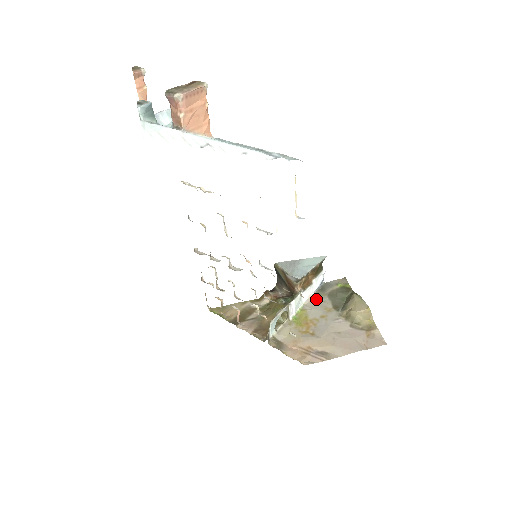
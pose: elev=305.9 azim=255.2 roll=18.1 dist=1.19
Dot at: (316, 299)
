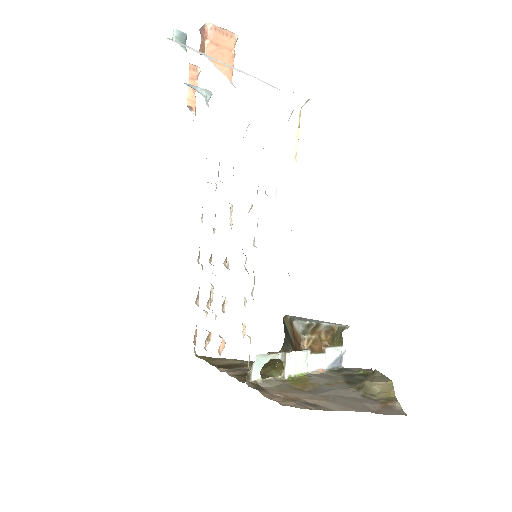
Dot at: (326, 374)
